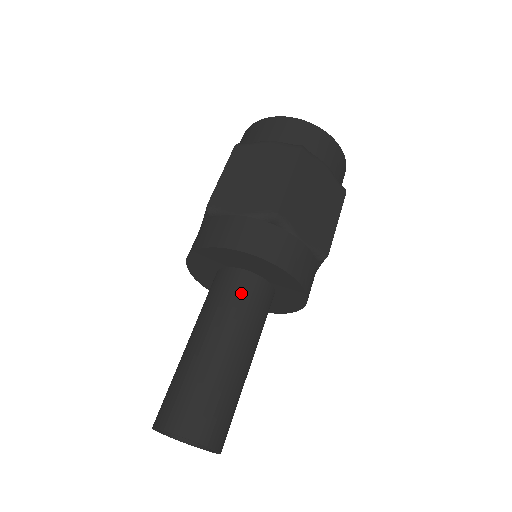
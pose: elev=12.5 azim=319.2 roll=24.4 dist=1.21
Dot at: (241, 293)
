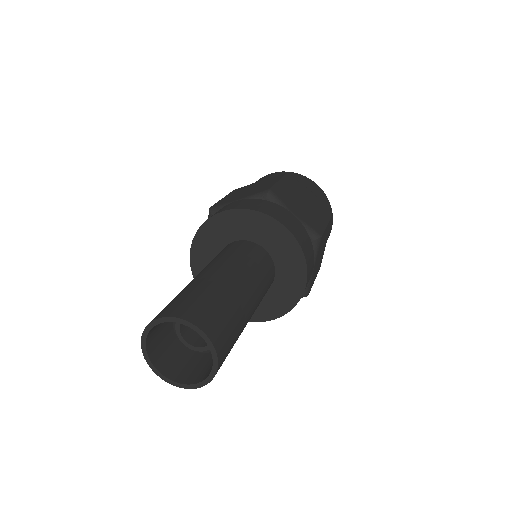
Dot at: (240, 249)
